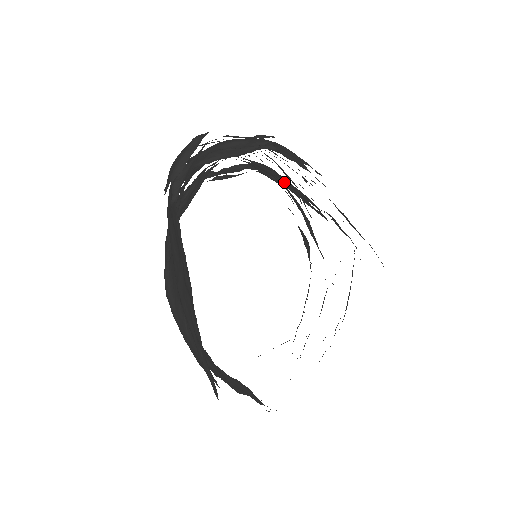
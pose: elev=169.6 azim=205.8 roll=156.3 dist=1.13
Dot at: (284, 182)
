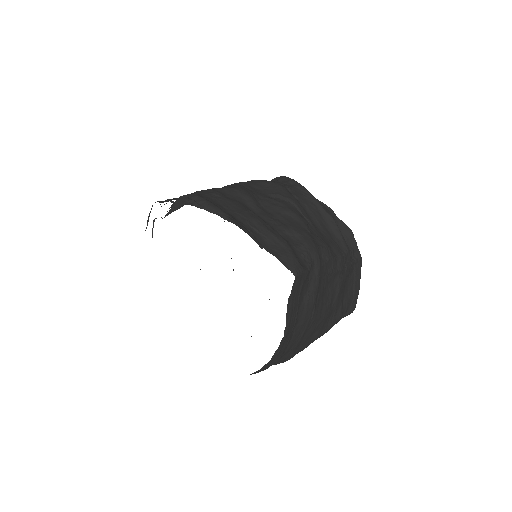
Dot at: (278, 197)
